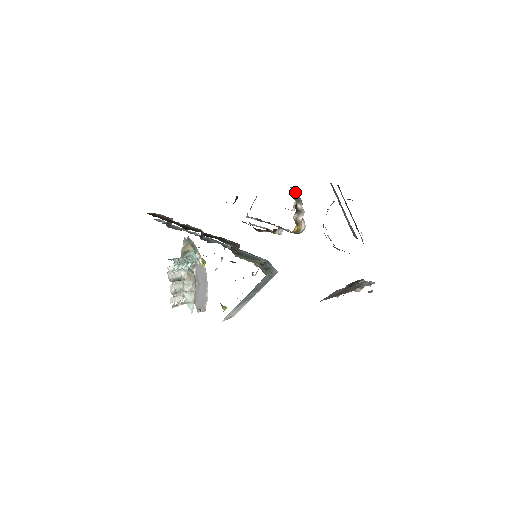
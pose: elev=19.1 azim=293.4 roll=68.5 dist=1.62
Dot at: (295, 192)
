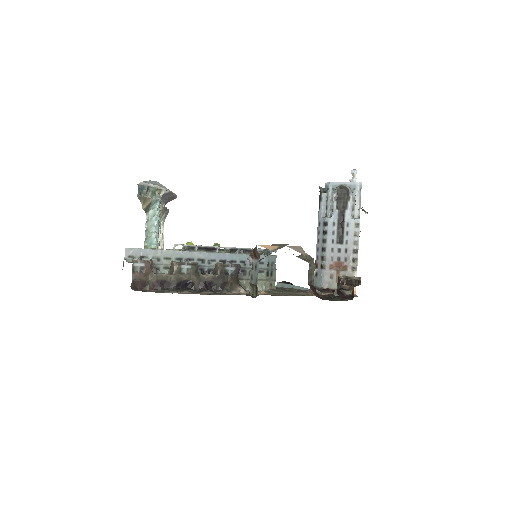
Dot at: (310, 270)
